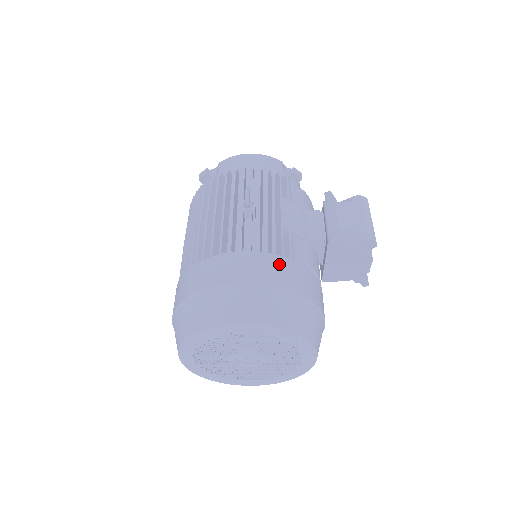
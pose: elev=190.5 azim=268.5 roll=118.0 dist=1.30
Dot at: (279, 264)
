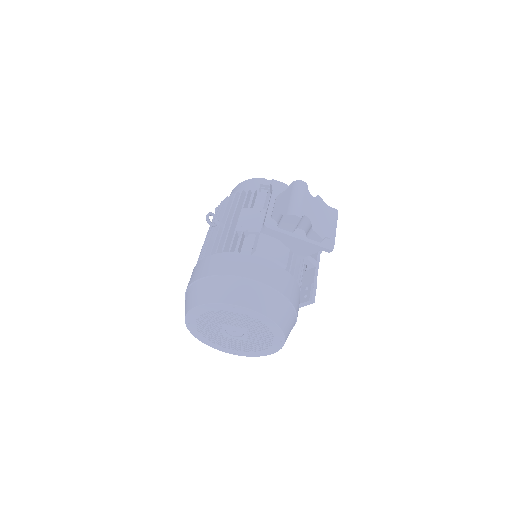
Dot at: (222, 259)
